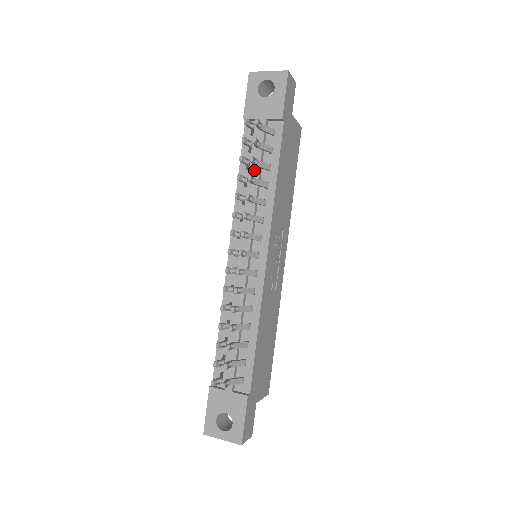
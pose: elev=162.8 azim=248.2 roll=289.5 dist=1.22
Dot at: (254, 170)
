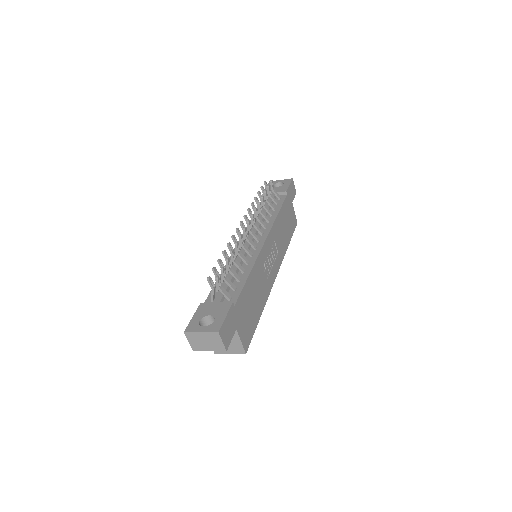
Dot at: occluded
